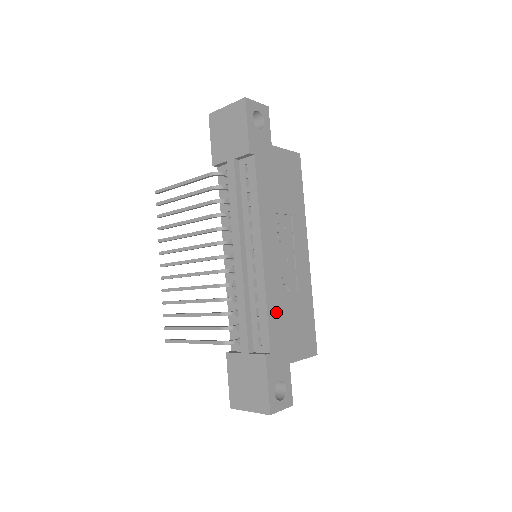
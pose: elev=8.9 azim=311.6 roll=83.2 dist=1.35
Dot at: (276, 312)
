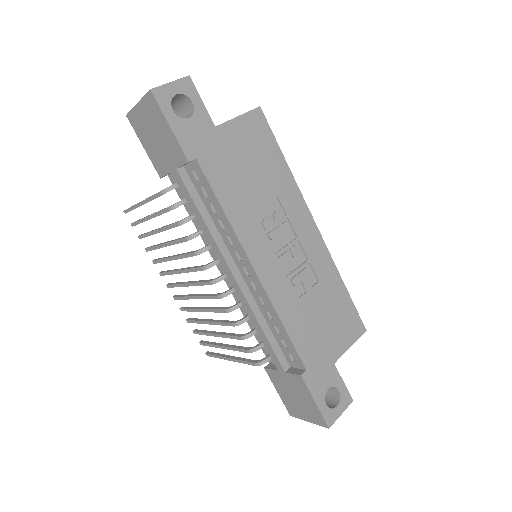
Dot at: (298, 323)
